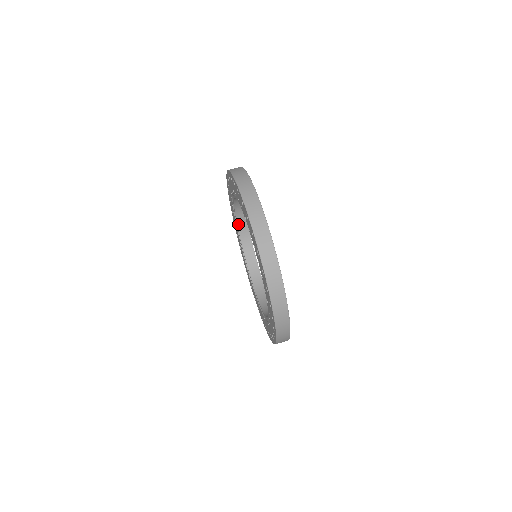
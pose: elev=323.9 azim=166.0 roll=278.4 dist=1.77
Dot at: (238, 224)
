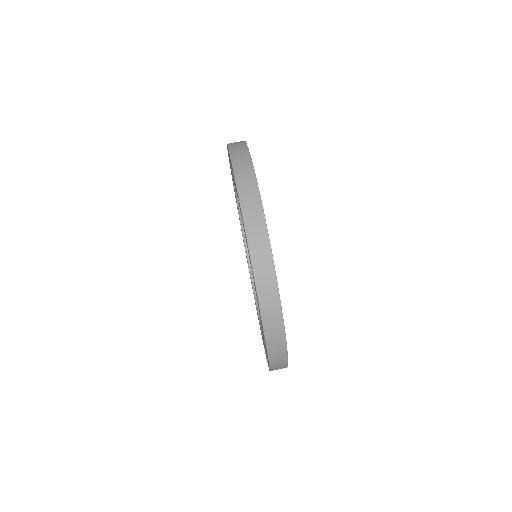
Dot at: (243, 230)
